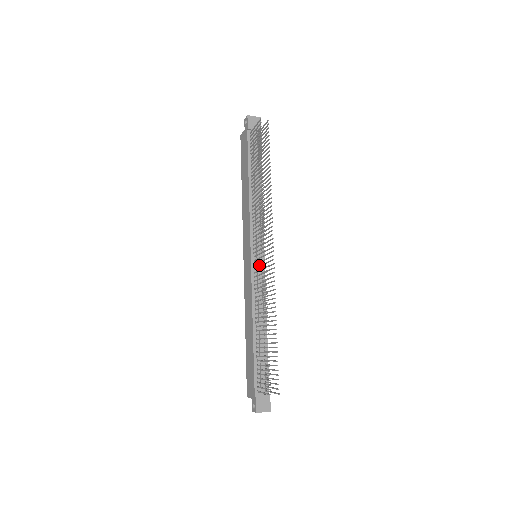
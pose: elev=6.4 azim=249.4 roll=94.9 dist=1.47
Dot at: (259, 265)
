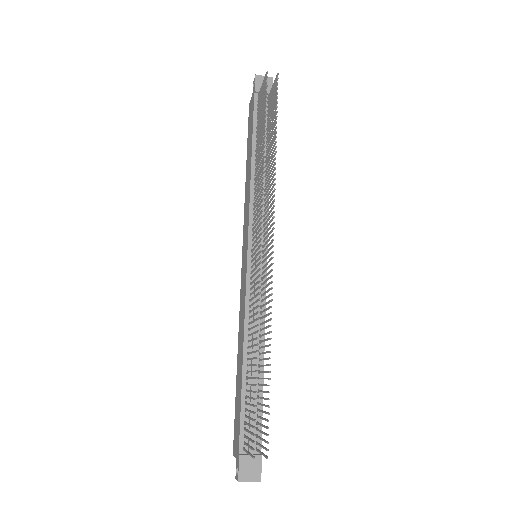
Dot at: (258, 268)
